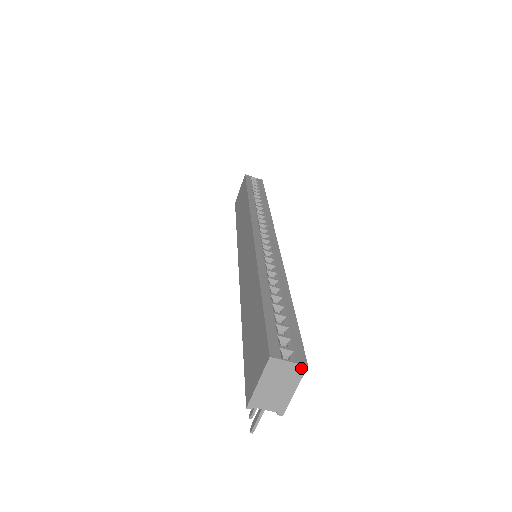
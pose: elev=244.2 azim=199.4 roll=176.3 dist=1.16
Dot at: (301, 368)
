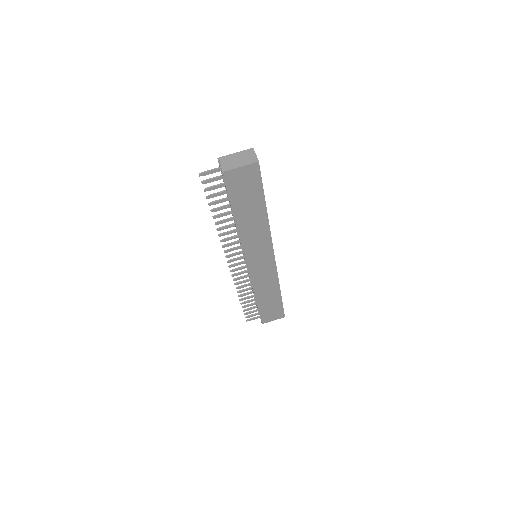
Dot at: (256, 160)
